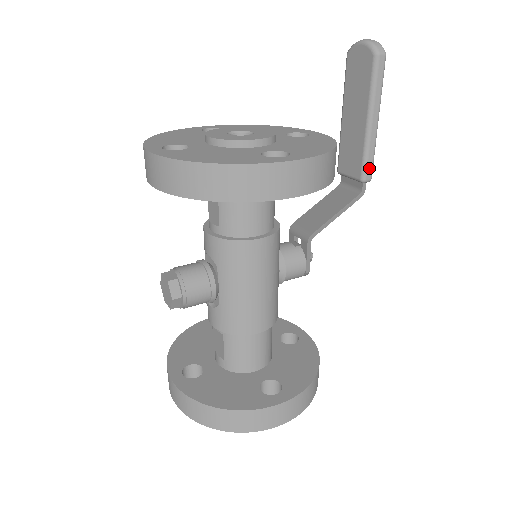
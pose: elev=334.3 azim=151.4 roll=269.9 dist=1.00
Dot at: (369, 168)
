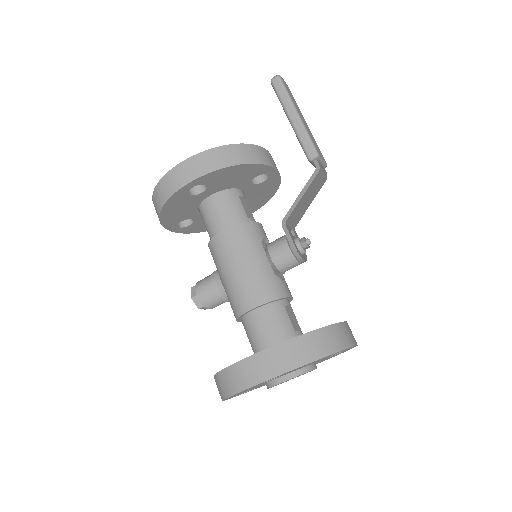
Dot at: (308, 148)
